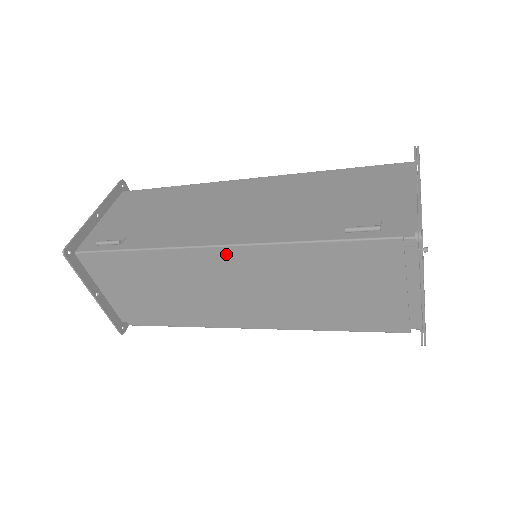
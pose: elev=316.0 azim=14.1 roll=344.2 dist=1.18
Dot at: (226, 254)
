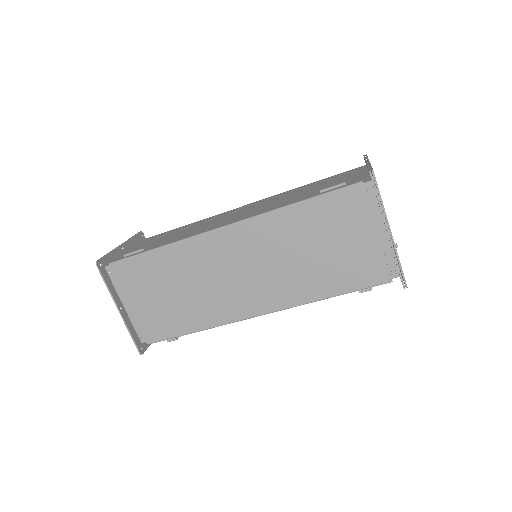
Dot at: (231, 233)
